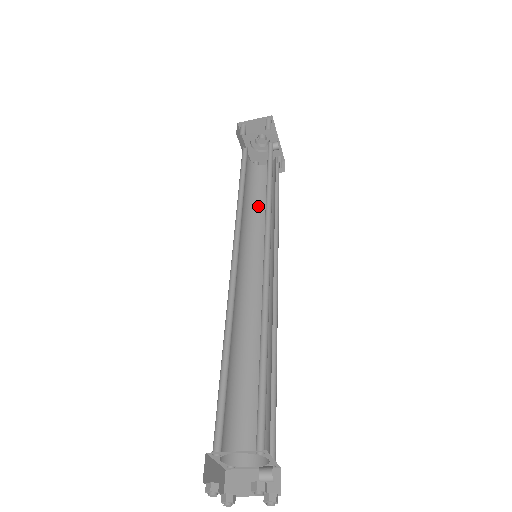
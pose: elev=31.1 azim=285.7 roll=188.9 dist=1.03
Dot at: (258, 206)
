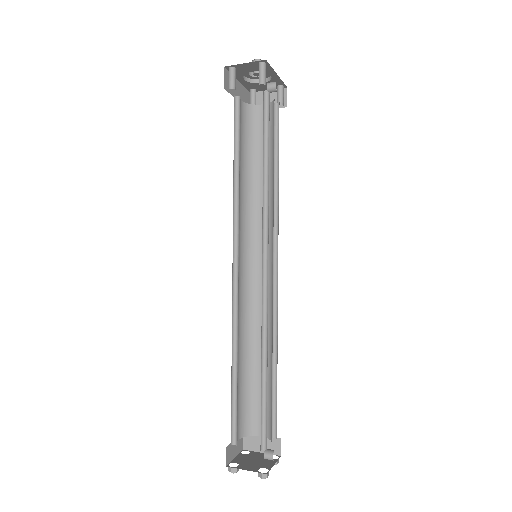
Dot at: (257, 173)
